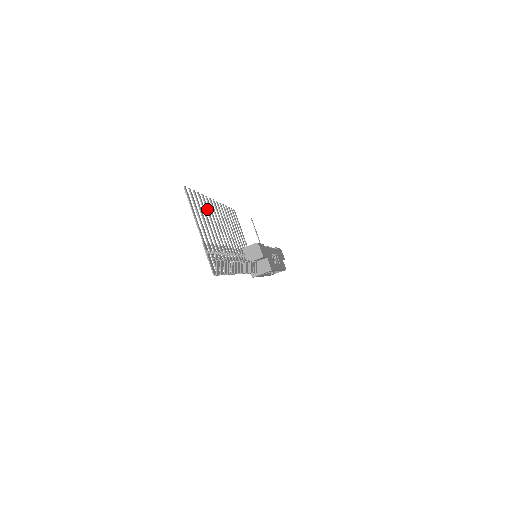
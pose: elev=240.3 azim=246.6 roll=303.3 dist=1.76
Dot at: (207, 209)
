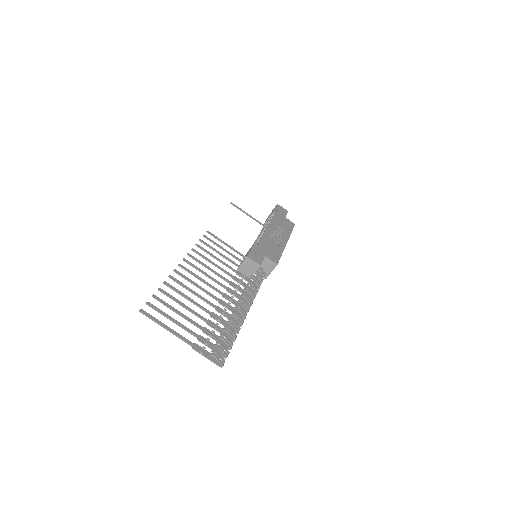
Dot at: (177, 292)
